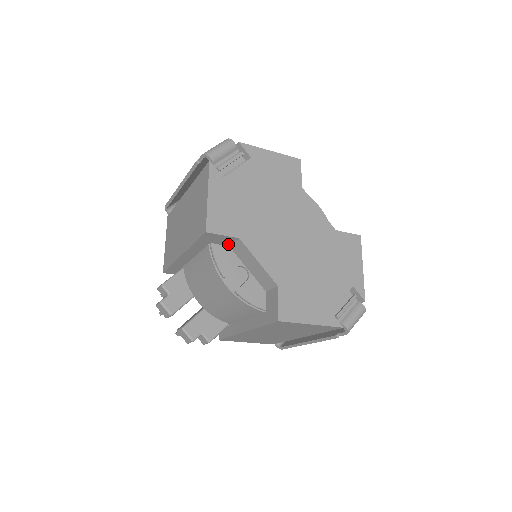
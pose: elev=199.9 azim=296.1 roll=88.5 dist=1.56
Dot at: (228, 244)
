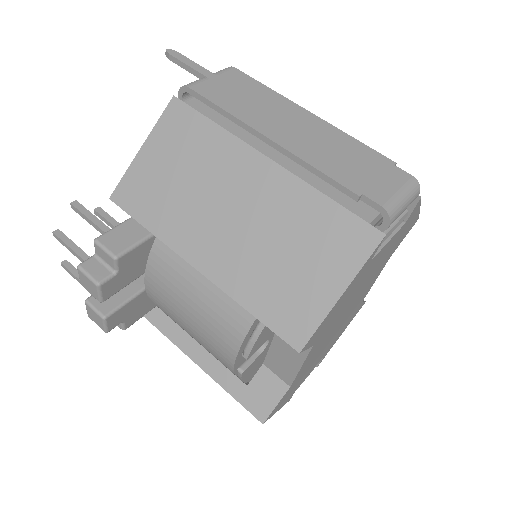
Dot at: occluded
